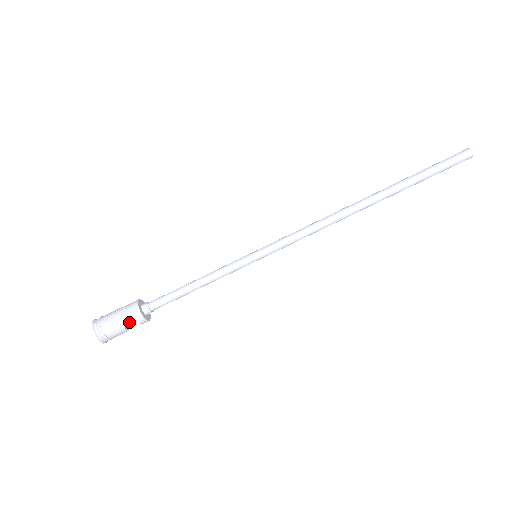
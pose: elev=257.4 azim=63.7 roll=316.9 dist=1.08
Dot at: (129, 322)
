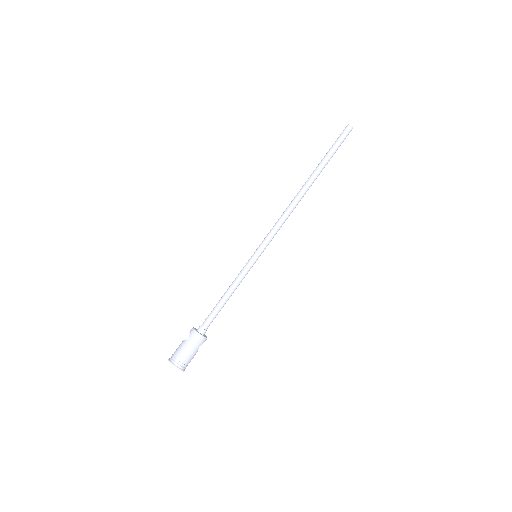
Dot at: occluded
